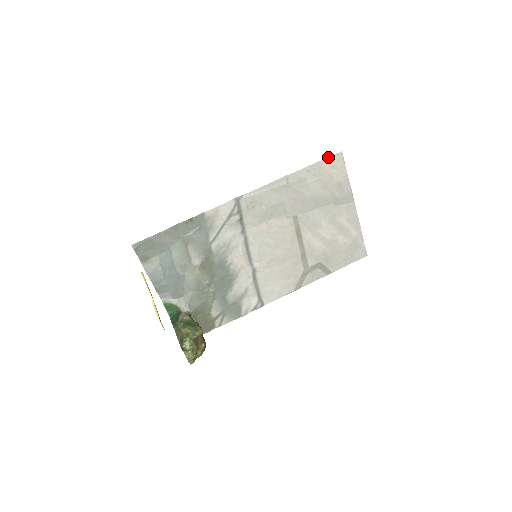
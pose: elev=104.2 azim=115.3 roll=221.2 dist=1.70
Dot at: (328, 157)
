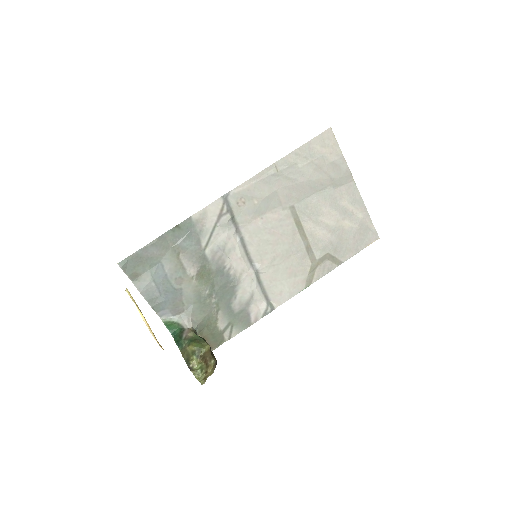
Dot at: (317, 136)
